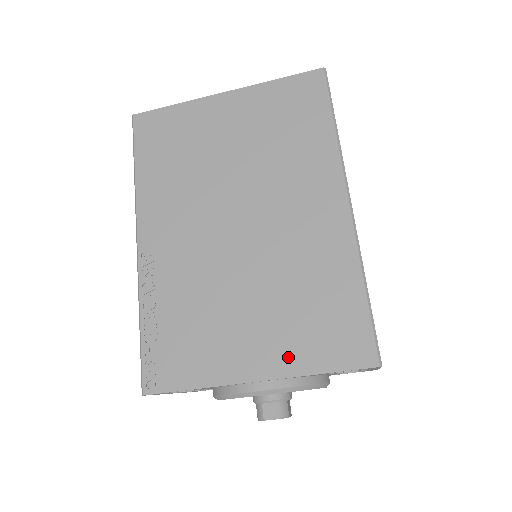
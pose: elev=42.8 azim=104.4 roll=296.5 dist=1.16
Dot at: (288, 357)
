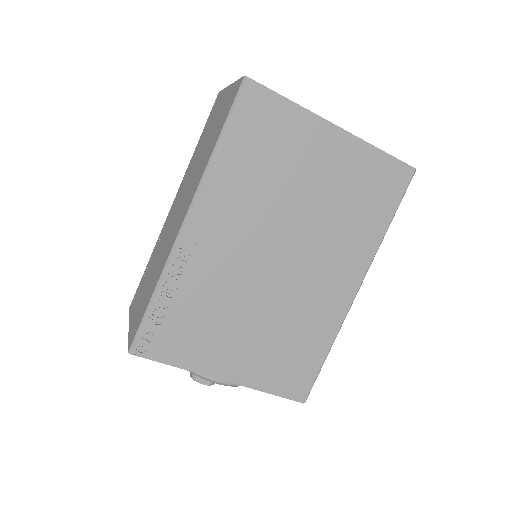
Dot at: (254, 374)
